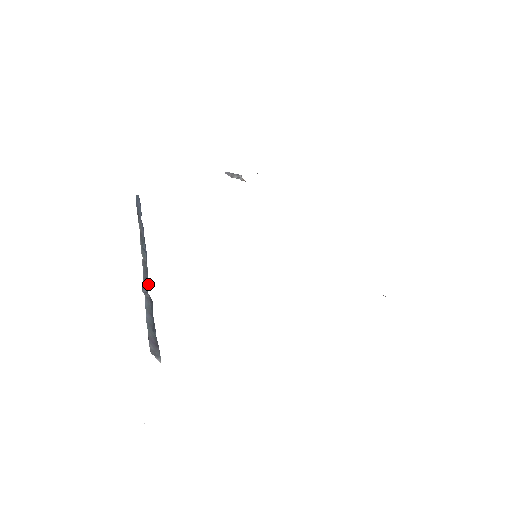
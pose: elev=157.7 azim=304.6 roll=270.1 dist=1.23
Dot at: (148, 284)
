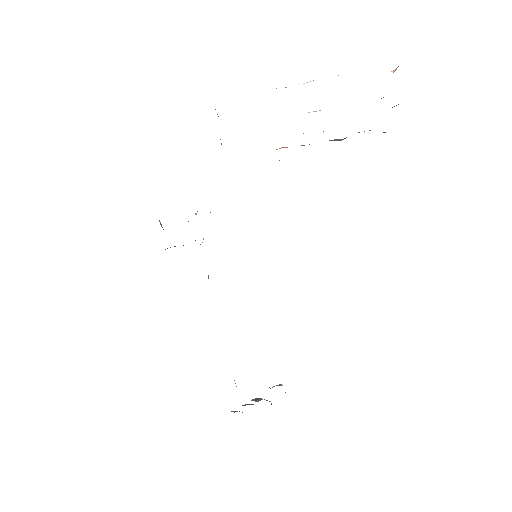
Dot at: occluded
